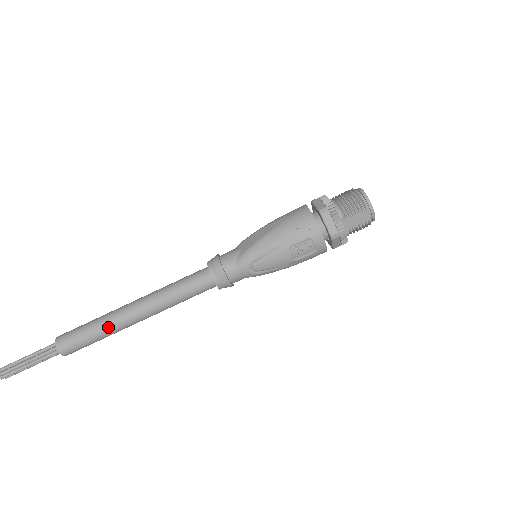
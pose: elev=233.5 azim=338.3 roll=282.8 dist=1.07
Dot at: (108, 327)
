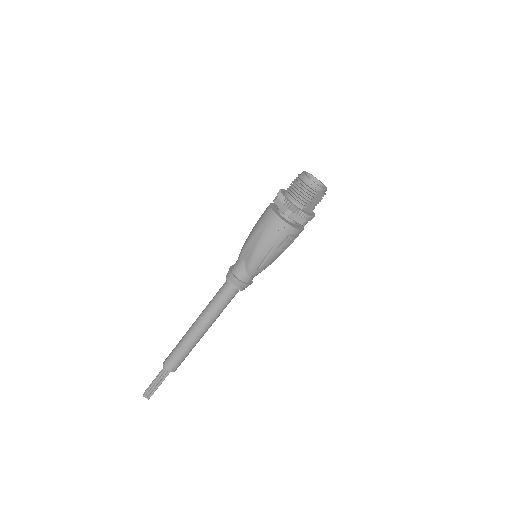
Dot at: (191, 346)
